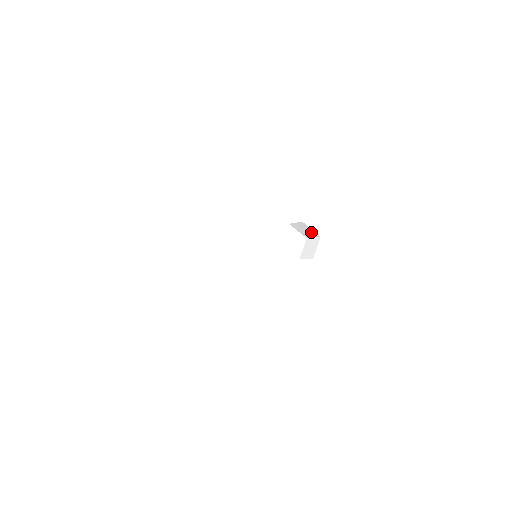
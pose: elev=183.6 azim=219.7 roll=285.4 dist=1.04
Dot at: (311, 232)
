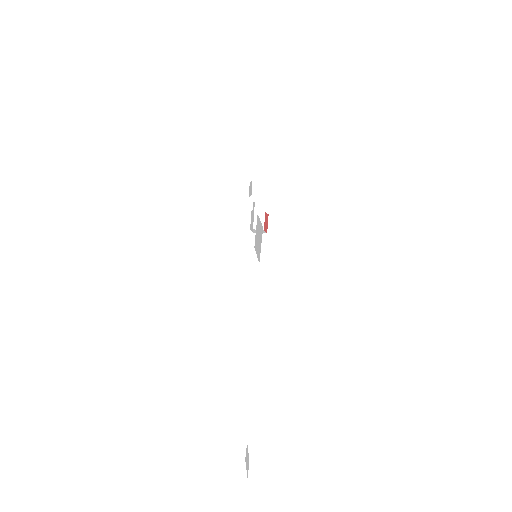
Dot at: occluded
